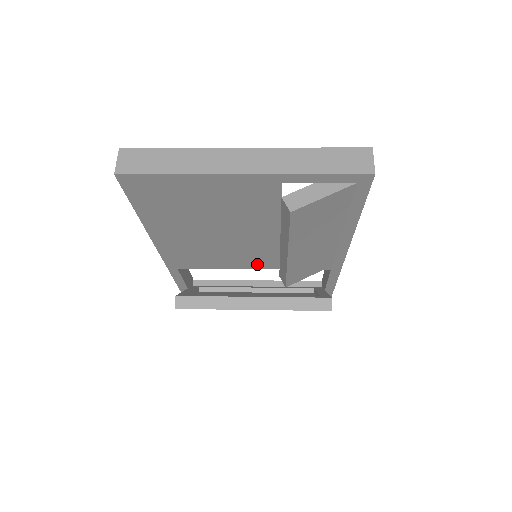
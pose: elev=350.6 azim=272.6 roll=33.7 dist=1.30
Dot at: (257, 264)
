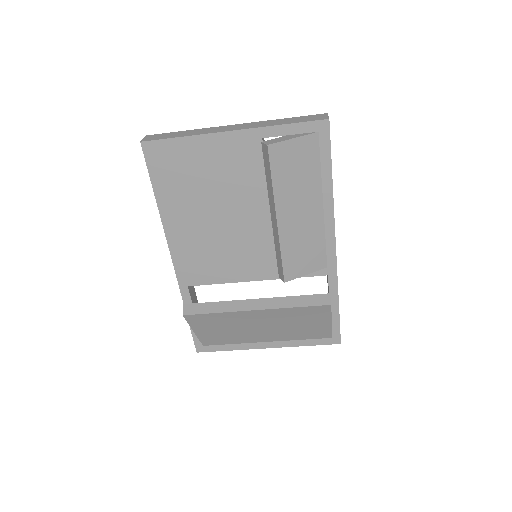
Dot at: (259, 271)
